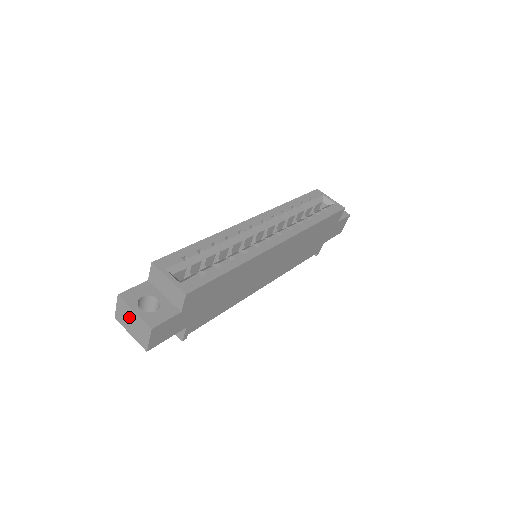
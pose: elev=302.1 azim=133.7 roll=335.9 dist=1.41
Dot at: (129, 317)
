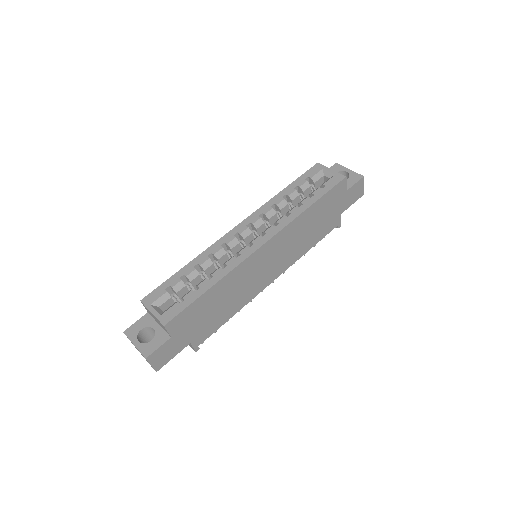
Dot at: occluded
